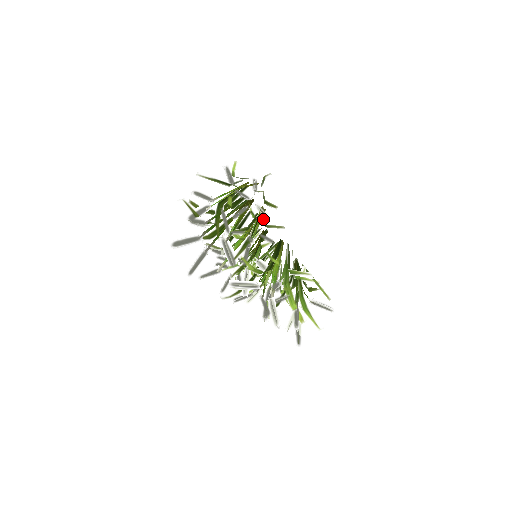
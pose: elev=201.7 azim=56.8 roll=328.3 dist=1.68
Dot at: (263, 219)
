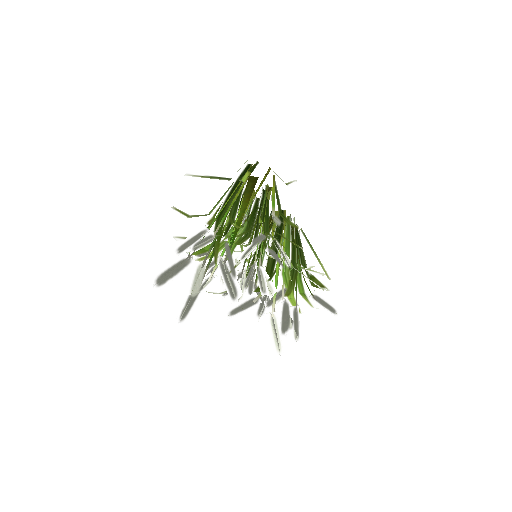
Dot at: (284, 267)
